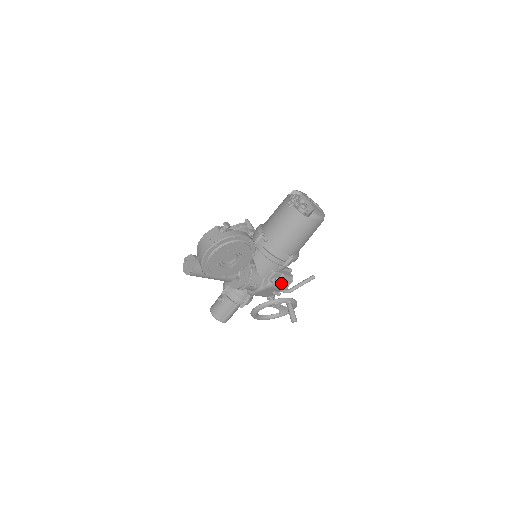
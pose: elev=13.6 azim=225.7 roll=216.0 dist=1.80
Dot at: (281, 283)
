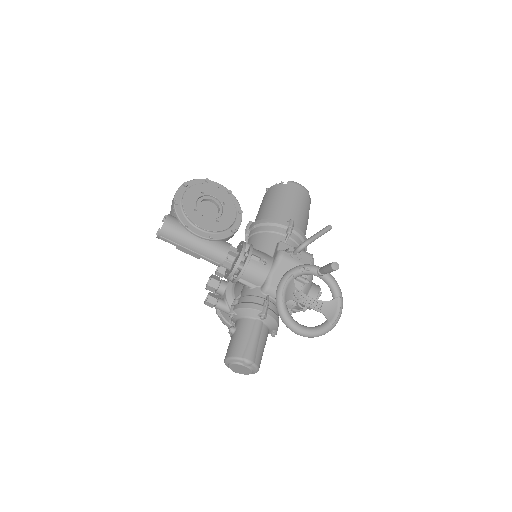
Dot at: occluded
